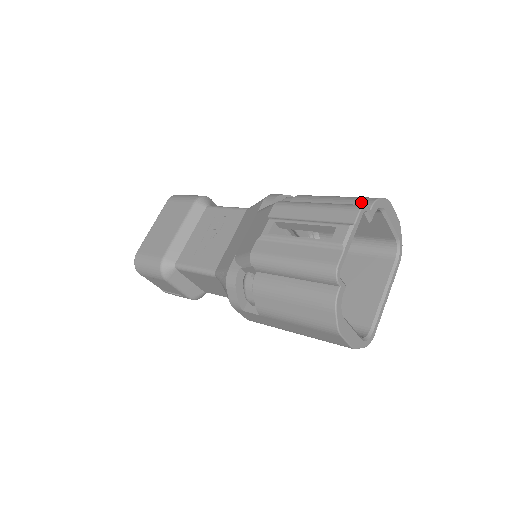
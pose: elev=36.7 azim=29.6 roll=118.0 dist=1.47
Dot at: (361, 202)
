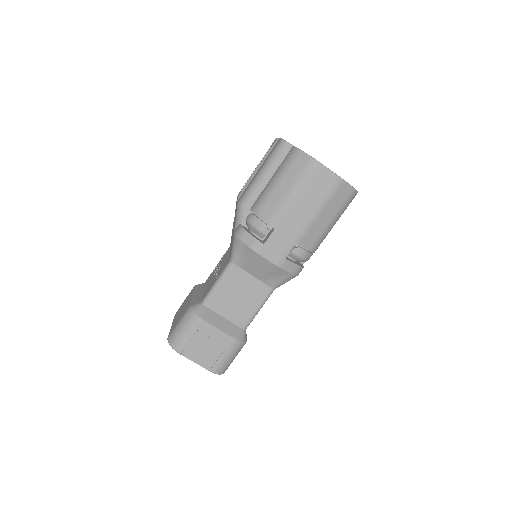
Dot at: occluded
